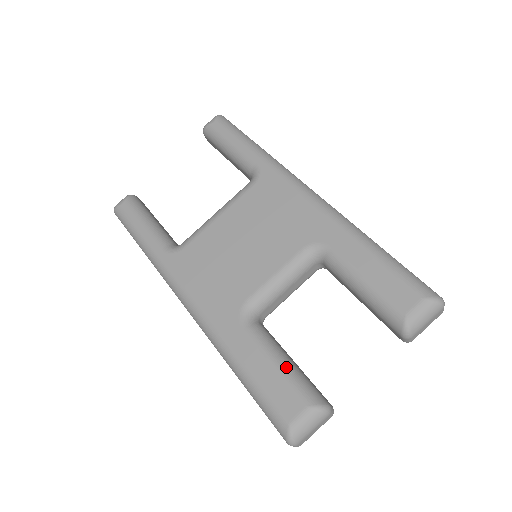
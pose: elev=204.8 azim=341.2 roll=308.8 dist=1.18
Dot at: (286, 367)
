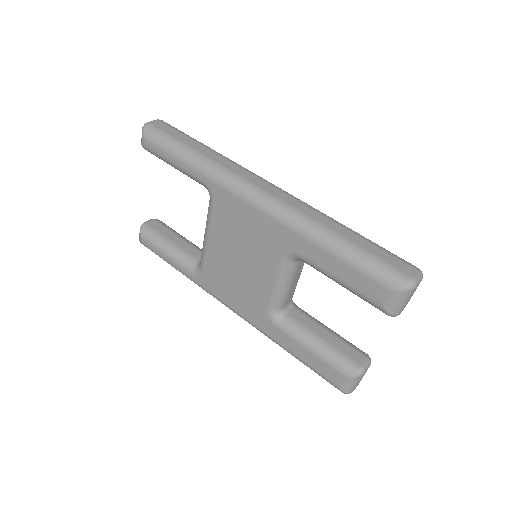
Dot at: (319, 351)
